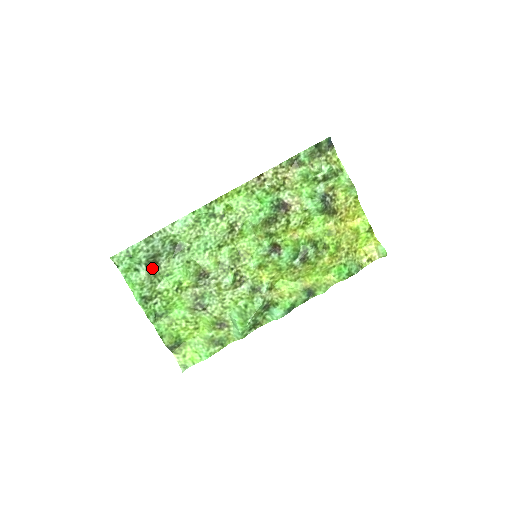
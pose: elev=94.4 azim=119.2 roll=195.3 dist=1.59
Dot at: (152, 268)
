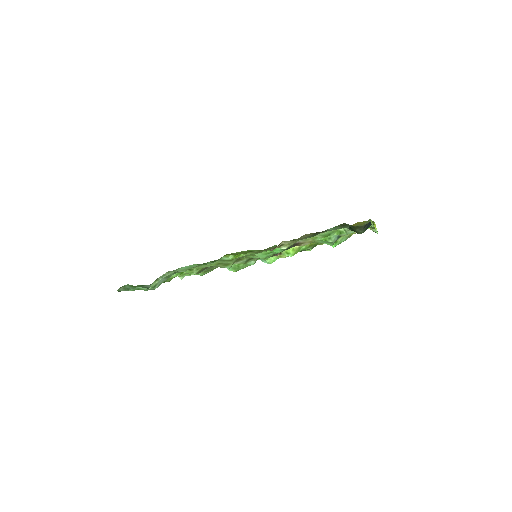
Dot at: (156, 279)
